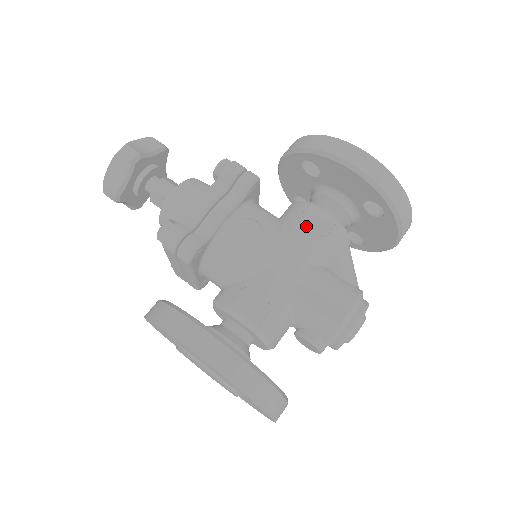
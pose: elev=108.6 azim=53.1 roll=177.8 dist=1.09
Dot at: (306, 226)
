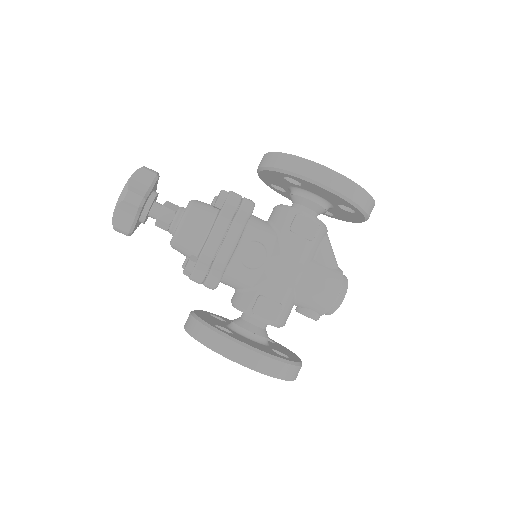
Dot at: (297, 235)
